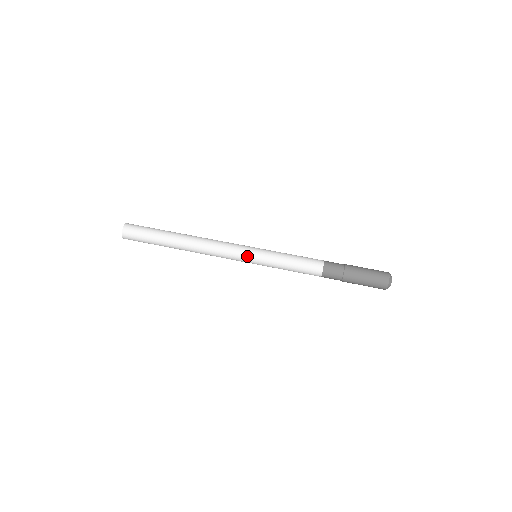
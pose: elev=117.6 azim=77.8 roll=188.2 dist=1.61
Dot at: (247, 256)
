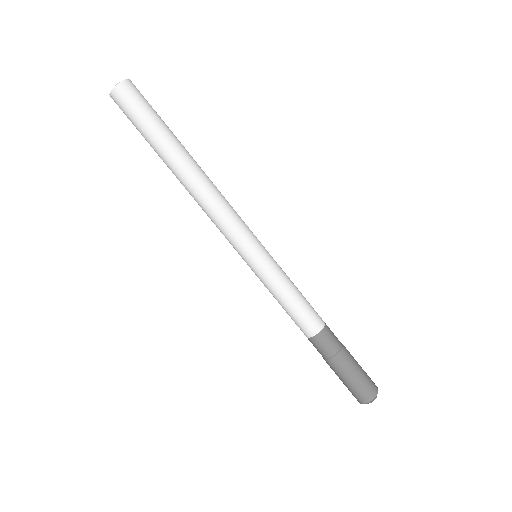
Dot at: (241, 254)
